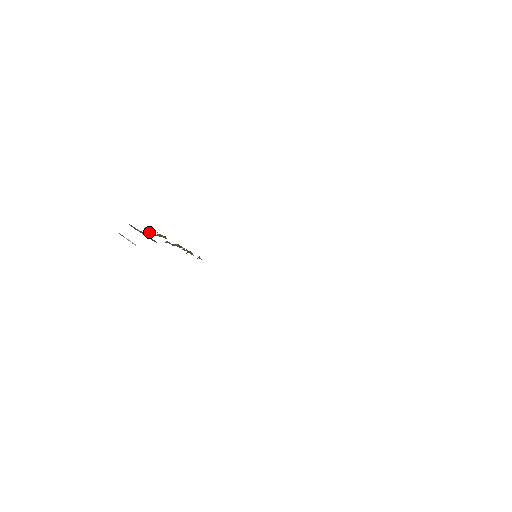
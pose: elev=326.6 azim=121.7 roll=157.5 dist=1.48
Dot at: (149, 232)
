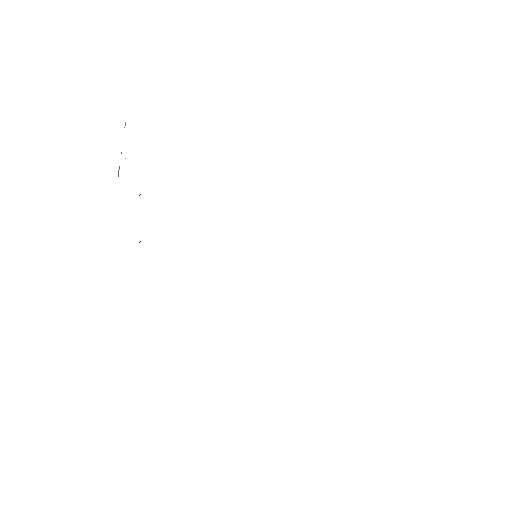
Dot at: occluded
